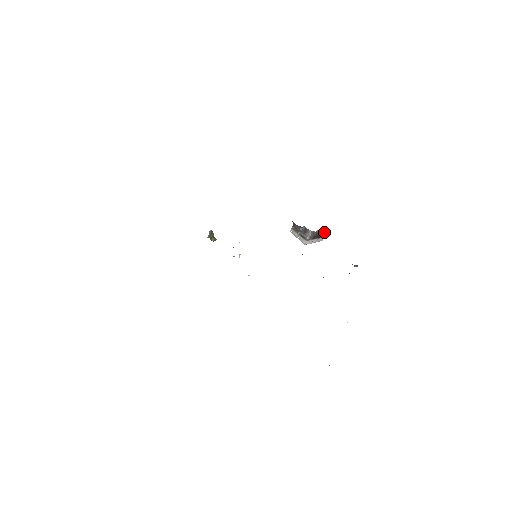
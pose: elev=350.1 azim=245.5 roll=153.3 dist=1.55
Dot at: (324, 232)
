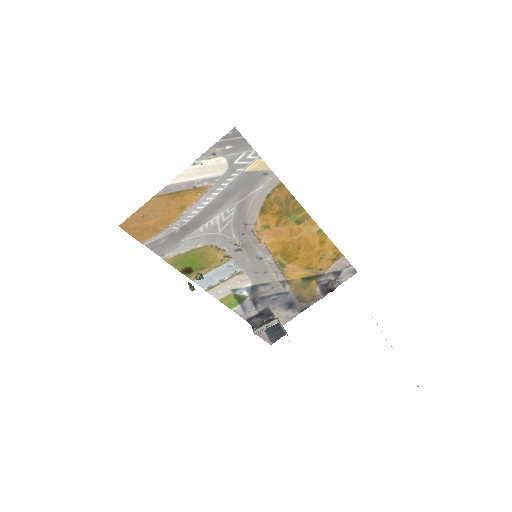
Dot at: occluded
